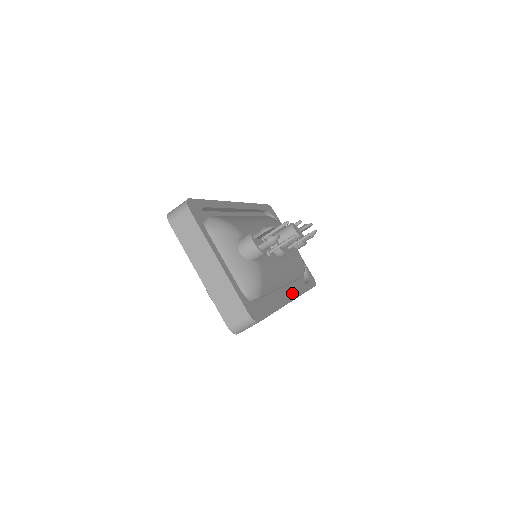
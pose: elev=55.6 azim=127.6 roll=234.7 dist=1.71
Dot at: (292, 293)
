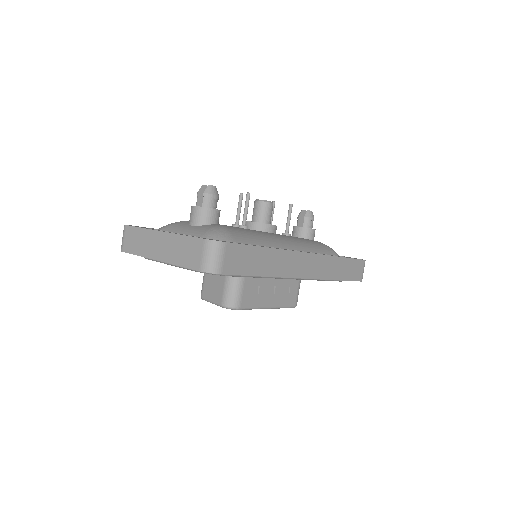
Dot at: (308, 252)
